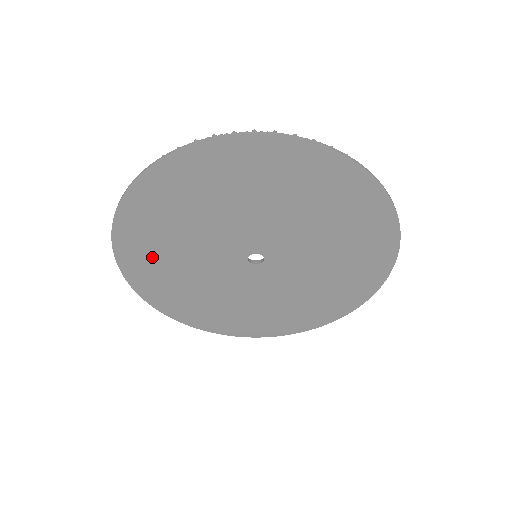
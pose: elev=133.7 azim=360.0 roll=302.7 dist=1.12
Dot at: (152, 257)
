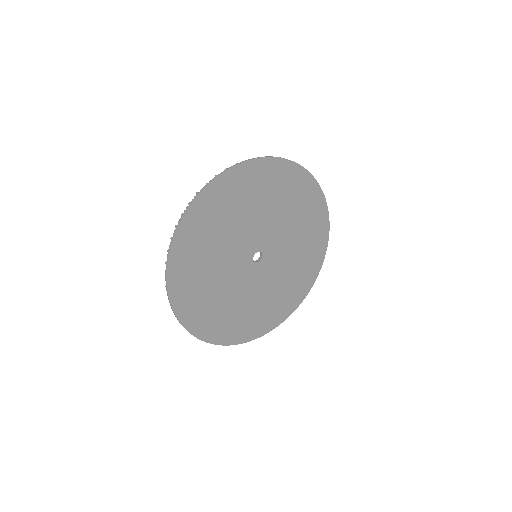
Dot at: (214, 317)
